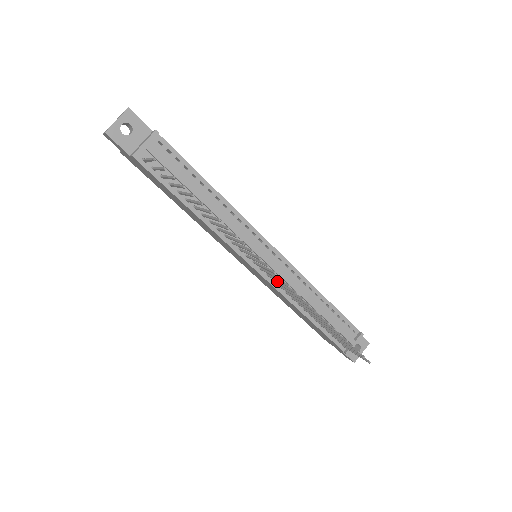
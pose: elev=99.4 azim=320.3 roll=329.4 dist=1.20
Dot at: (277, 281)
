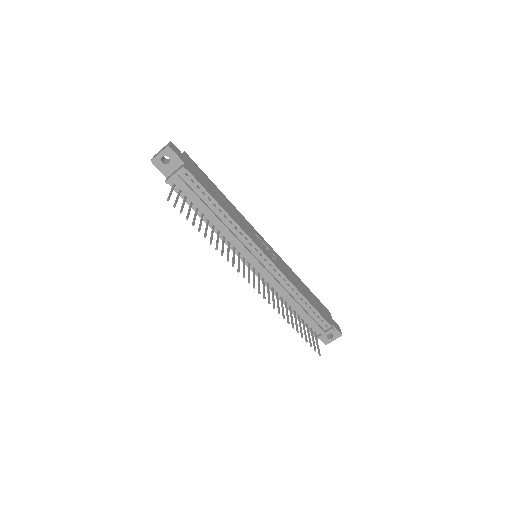
Dot at: (258, 283)
